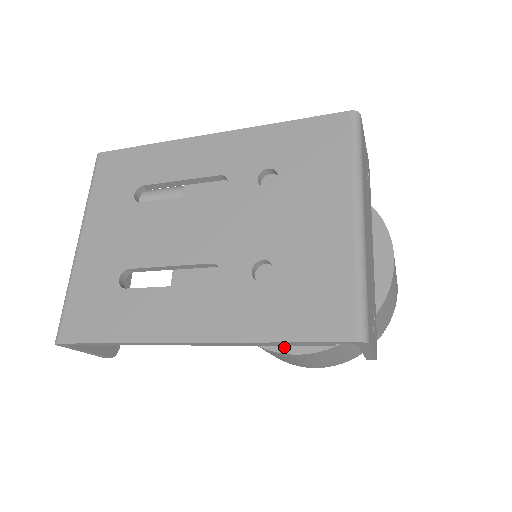
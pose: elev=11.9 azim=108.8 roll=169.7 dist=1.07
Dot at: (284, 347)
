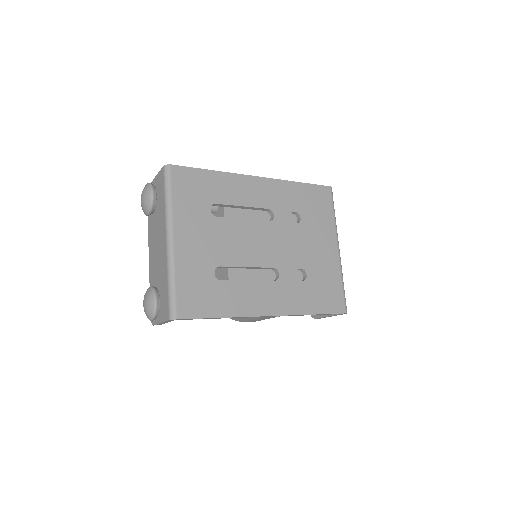
Dot at: occluded
